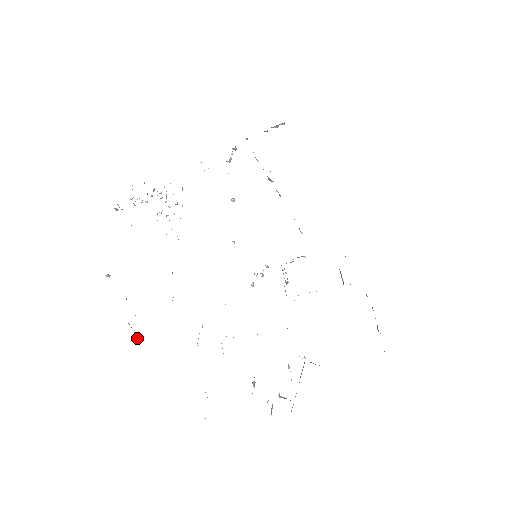
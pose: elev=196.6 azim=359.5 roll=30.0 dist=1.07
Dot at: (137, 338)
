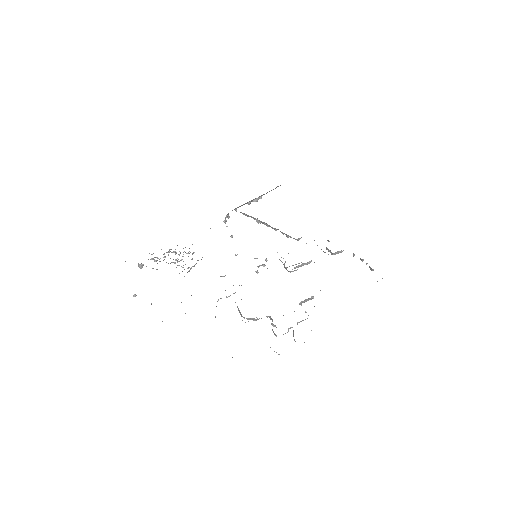
Dot at: occluded
